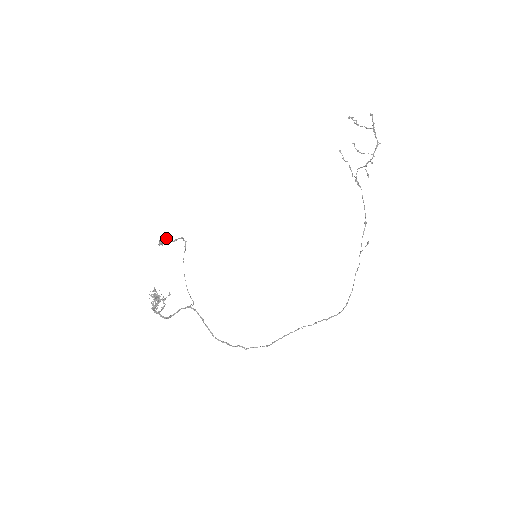
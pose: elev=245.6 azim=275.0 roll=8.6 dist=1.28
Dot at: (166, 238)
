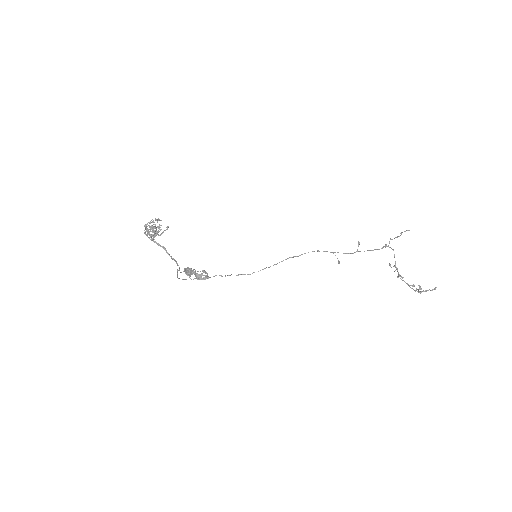
Dot at: (194, 274)
